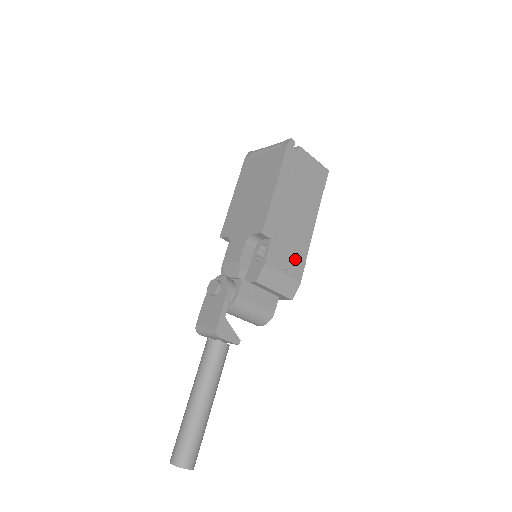
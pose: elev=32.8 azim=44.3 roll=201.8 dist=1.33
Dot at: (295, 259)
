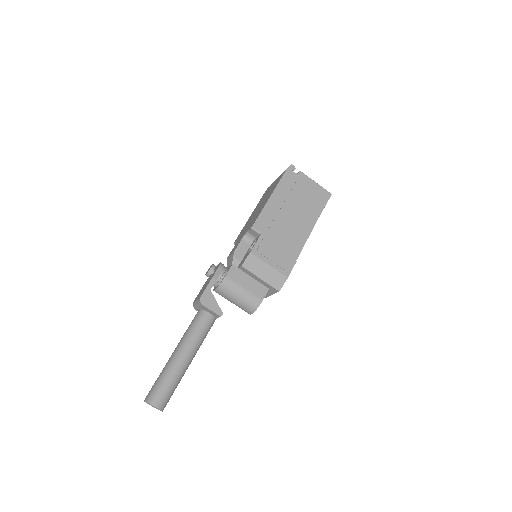
Dot at: (284, 256)
